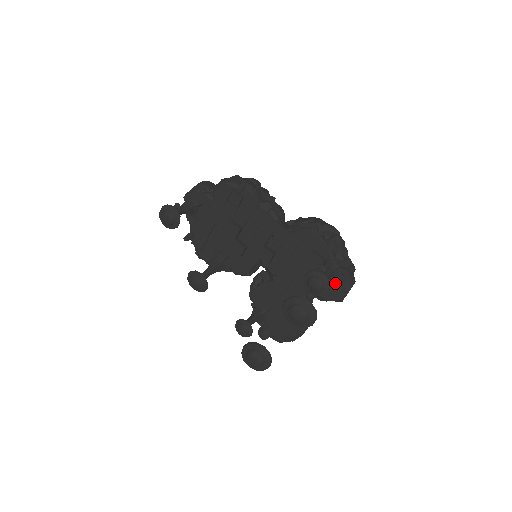
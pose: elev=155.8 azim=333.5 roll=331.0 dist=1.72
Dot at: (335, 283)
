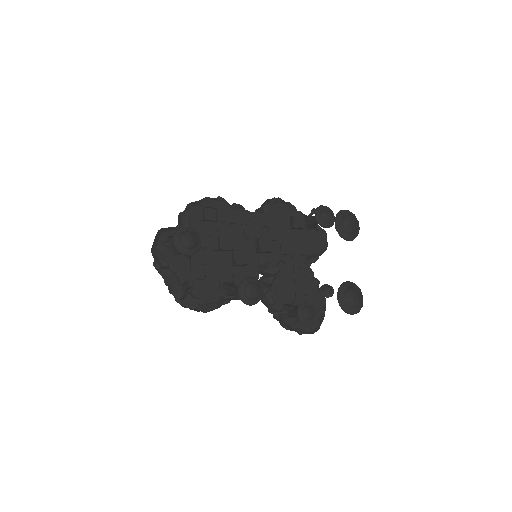
Dot at: (317, 233)
